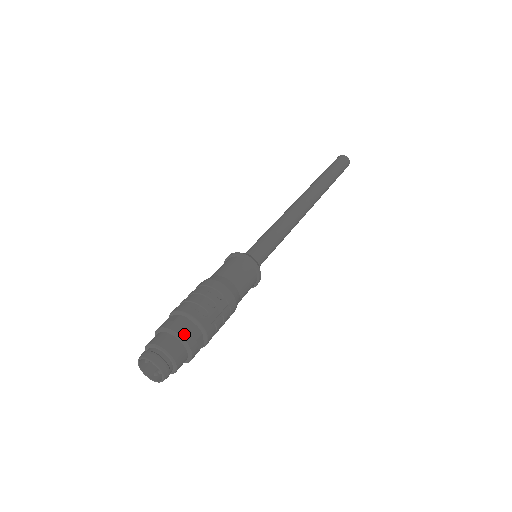
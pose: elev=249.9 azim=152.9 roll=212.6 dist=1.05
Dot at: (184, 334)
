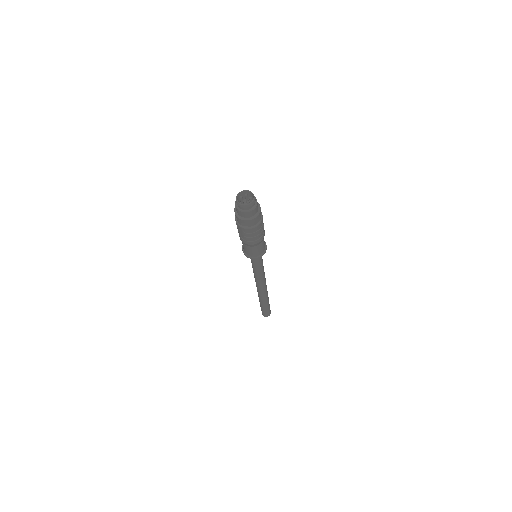
Dot at: occluded
